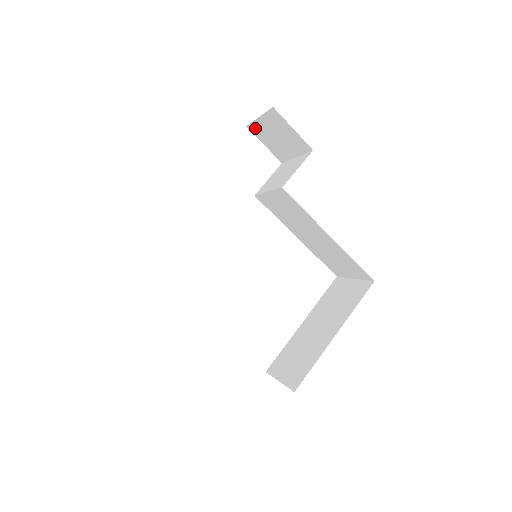
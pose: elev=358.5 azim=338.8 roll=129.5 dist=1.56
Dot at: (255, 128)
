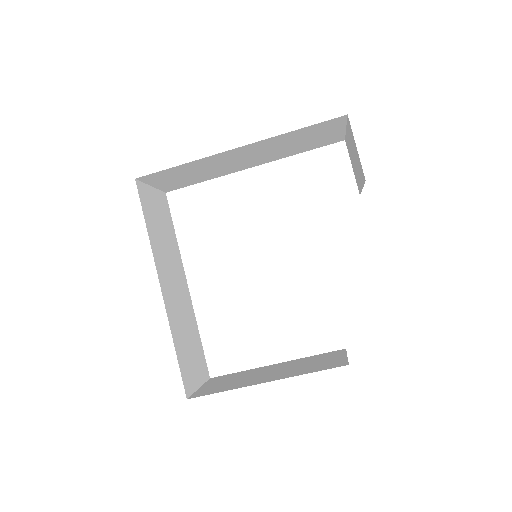
Dot at: (347, 143)
